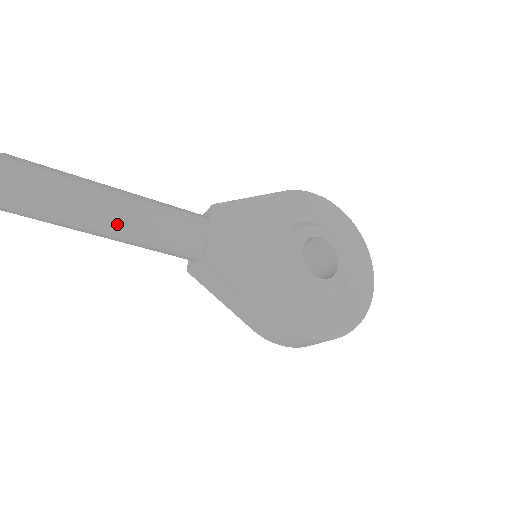
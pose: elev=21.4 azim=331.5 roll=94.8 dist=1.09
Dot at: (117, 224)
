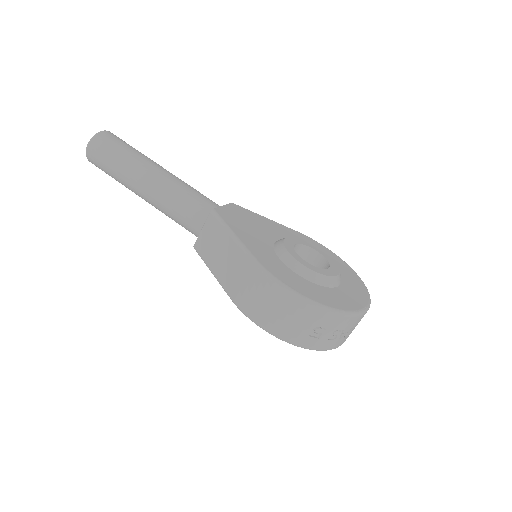
Dot at: (157, 179)
